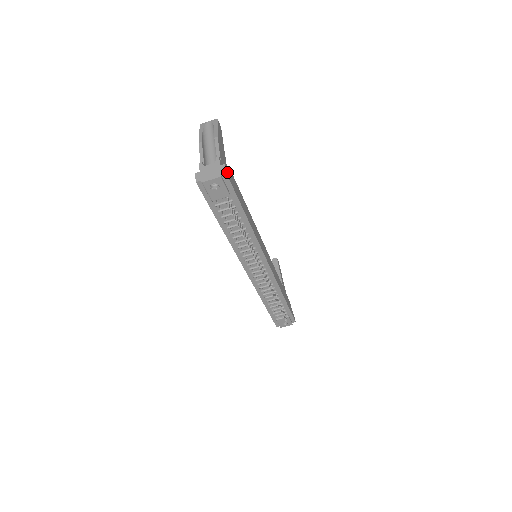
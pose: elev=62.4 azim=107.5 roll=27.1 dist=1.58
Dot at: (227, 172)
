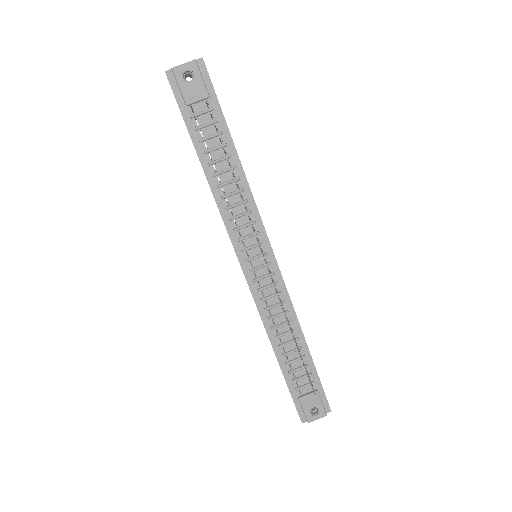
Dot at: (205, 66)
